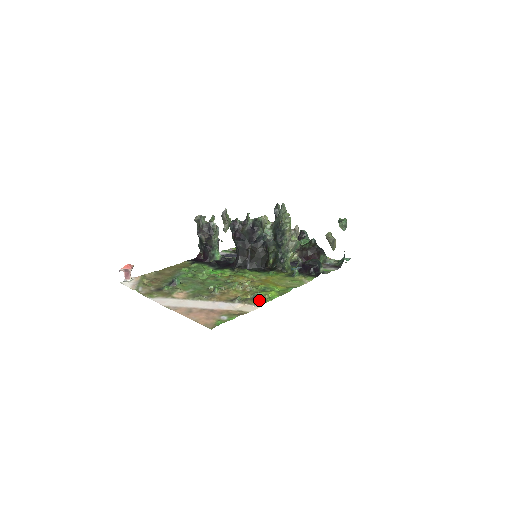
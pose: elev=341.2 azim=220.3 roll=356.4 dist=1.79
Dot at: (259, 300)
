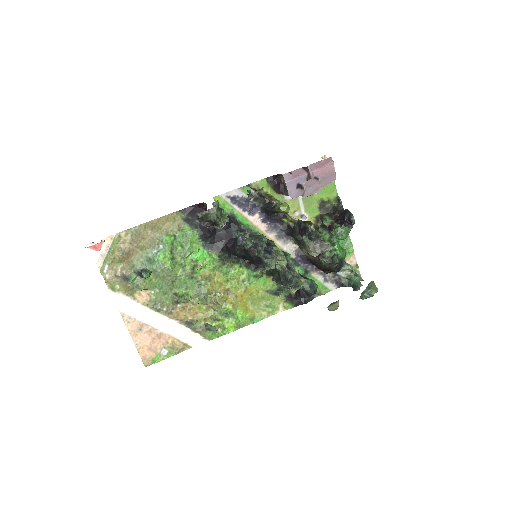
Dot at: (211, 333)
